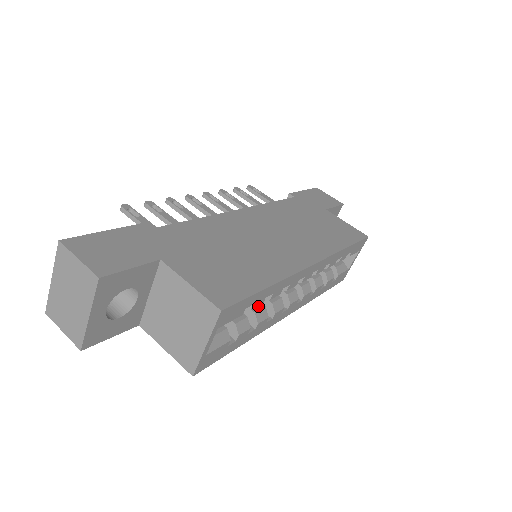
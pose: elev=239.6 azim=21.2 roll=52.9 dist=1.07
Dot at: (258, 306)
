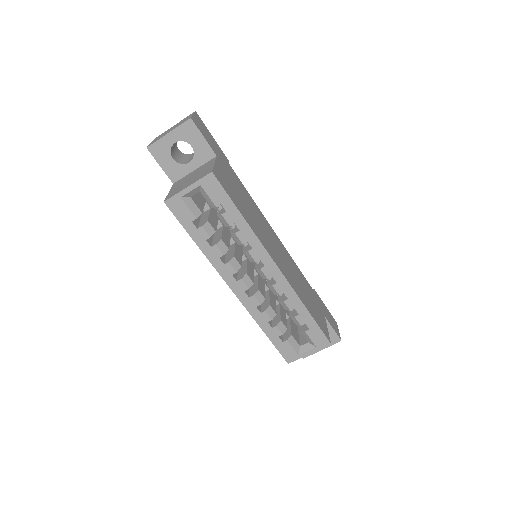
Dot at: (226, 244)
